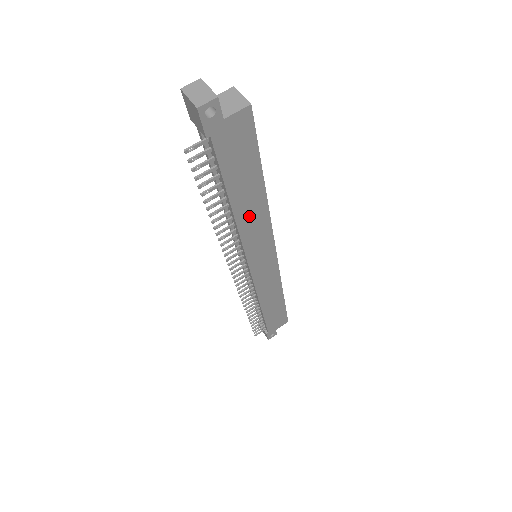
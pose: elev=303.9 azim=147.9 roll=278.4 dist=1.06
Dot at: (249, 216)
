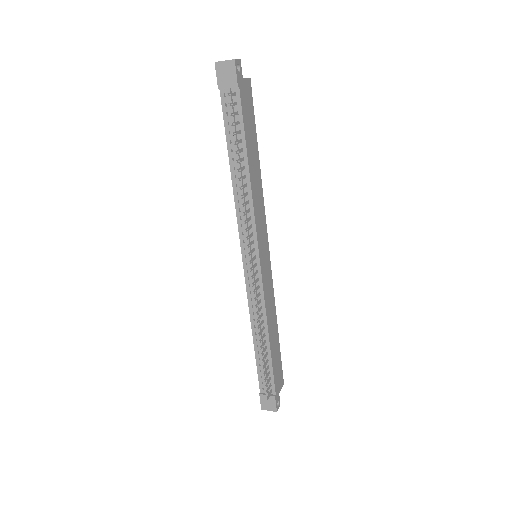
Dot at: (255, 185)
